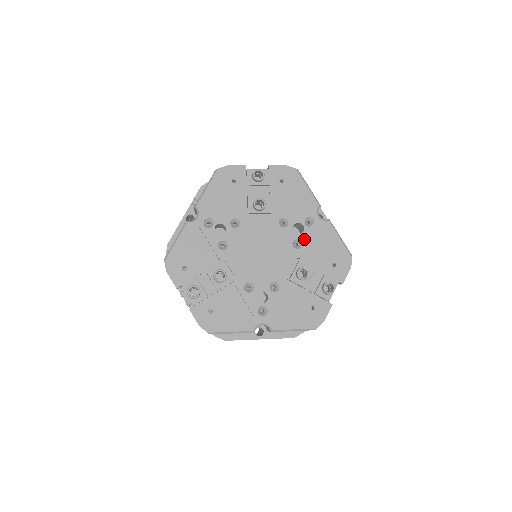
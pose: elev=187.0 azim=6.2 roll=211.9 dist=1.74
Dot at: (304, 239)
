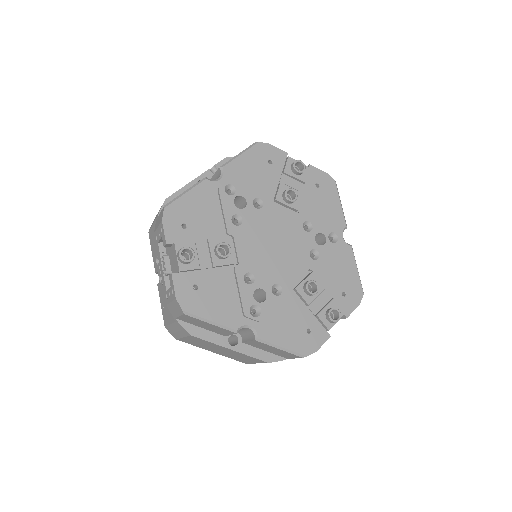
Dot at: (323, 253)
